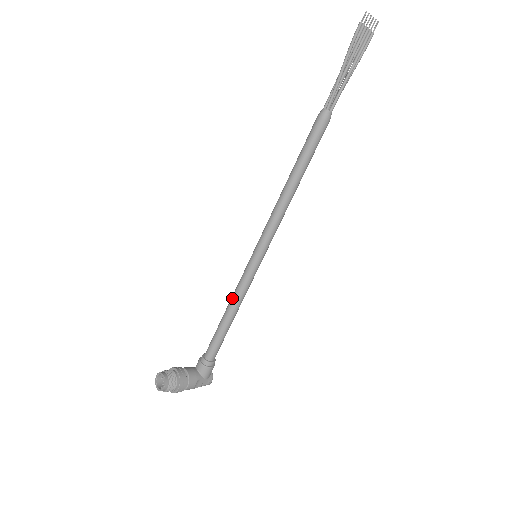
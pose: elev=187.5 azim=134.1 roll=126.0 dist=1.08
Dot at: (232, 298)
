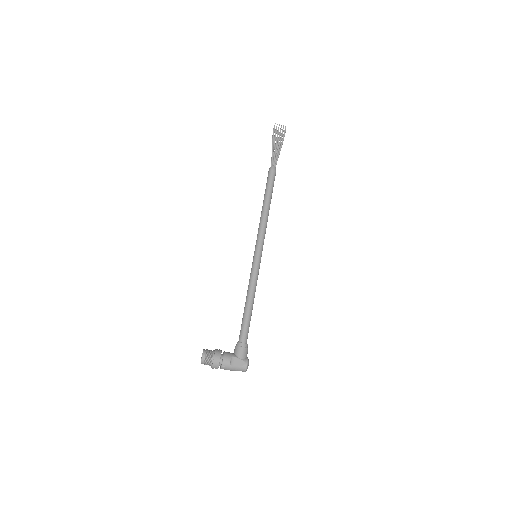
Dot at: occluded
